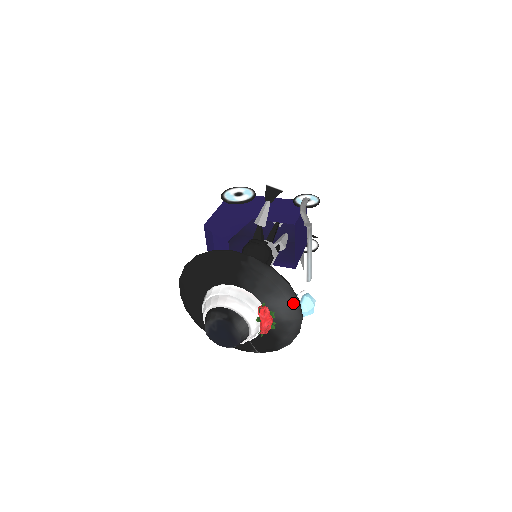
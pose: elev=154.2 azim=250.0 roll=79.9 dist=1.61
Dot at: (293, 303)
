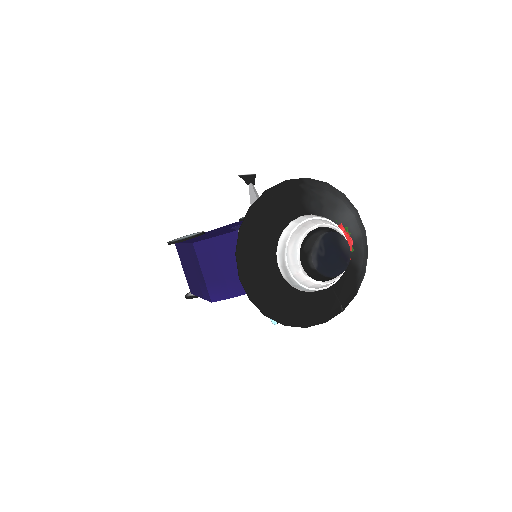
Dot at: (355, 213)
